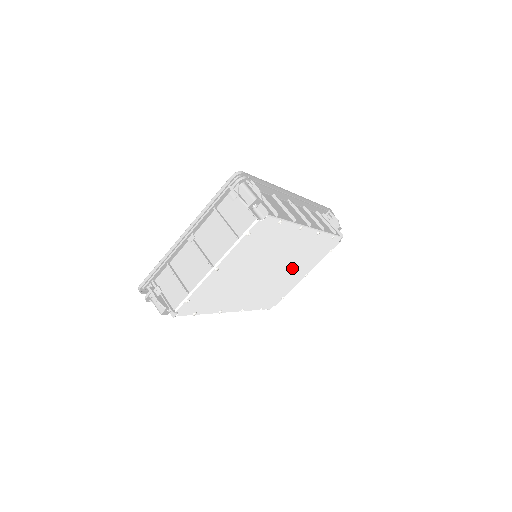
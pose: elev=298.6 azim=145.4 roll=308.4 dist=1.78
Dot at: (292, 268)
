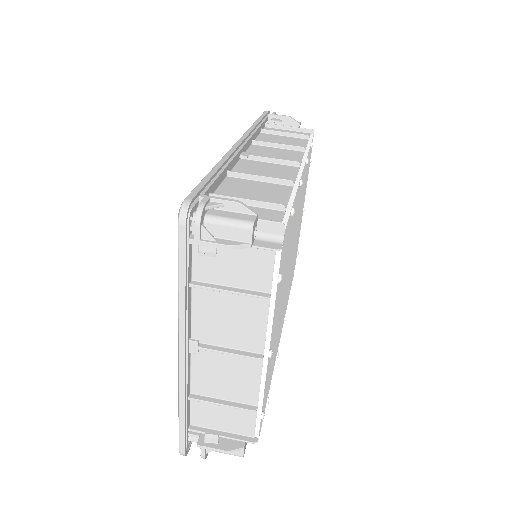
Dot at: (298, 224)
